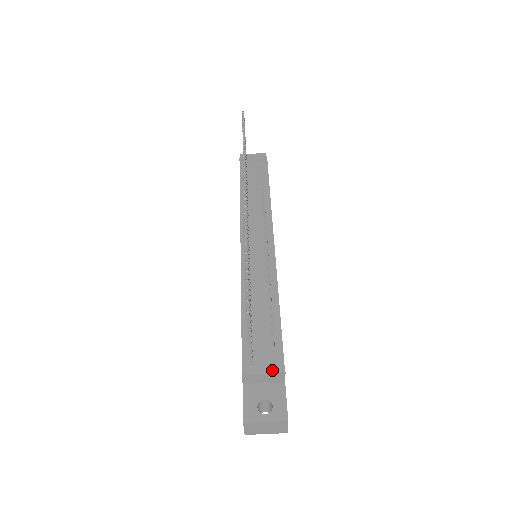
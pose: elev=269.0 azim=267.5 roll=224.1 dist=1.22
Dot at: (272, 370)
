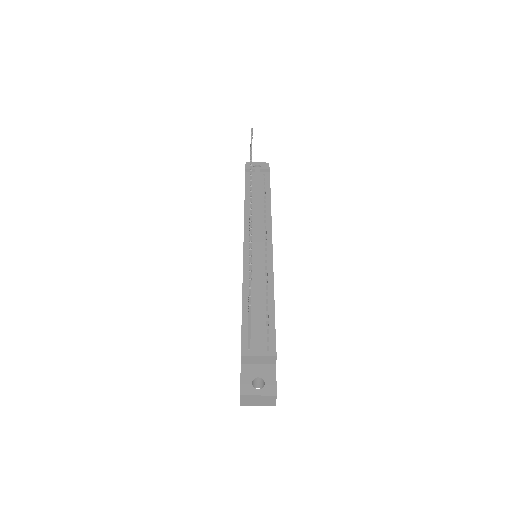
Dot at: (266, 354)
